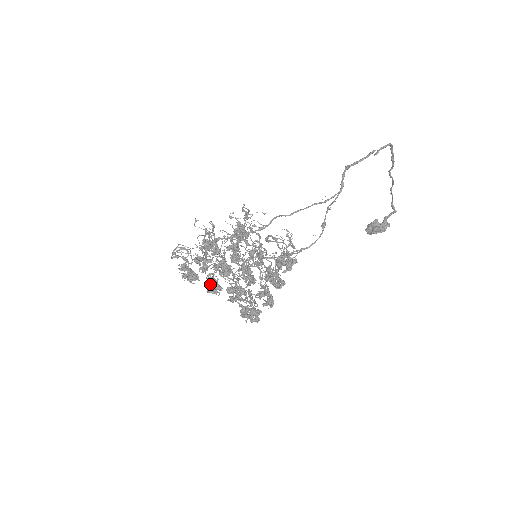
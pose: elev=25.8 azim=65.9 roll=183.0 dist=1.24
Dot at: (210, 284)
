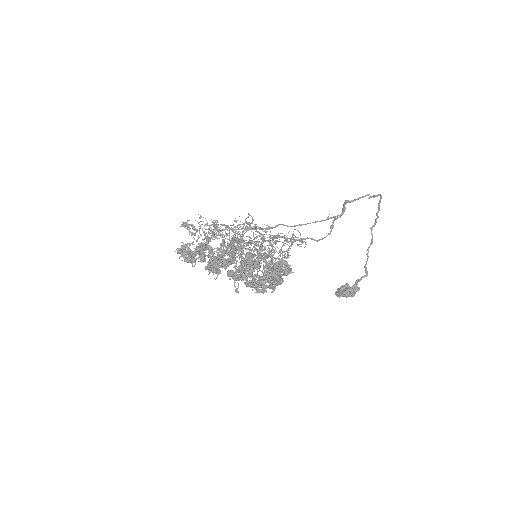
Dot at: (212, 262)
